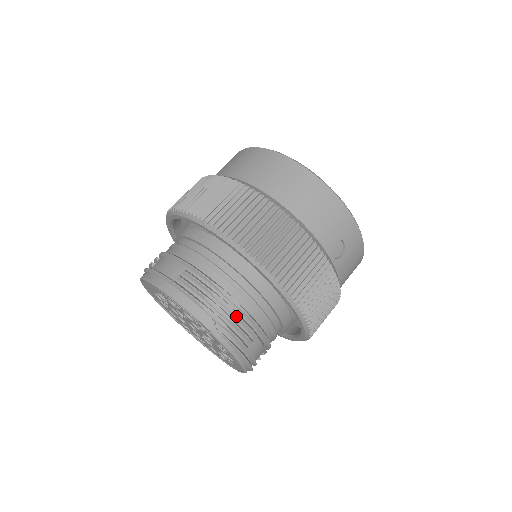
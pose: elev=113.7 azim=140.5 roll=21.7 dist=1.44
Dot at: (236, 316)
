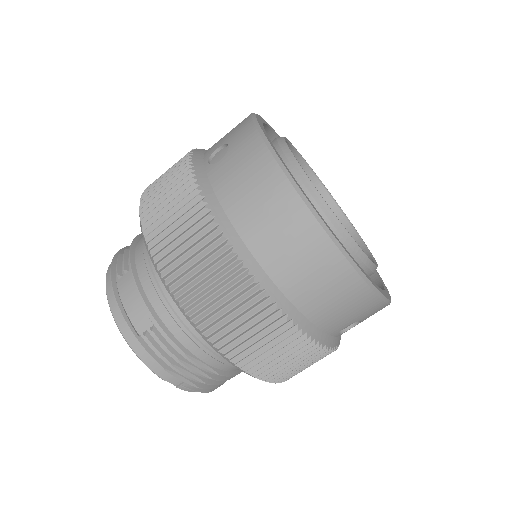
Dot at: (207, 377)
